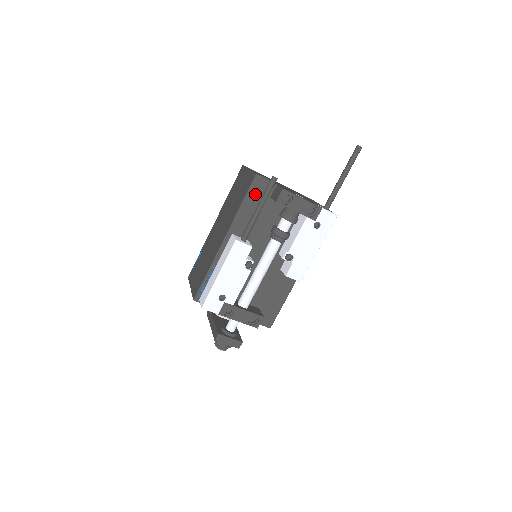
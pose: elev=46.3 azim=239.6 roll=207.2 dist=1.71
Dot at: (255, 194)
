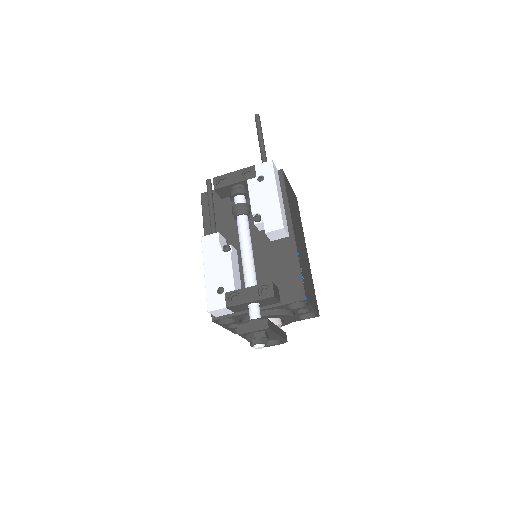
Dot at: (208, 206)
